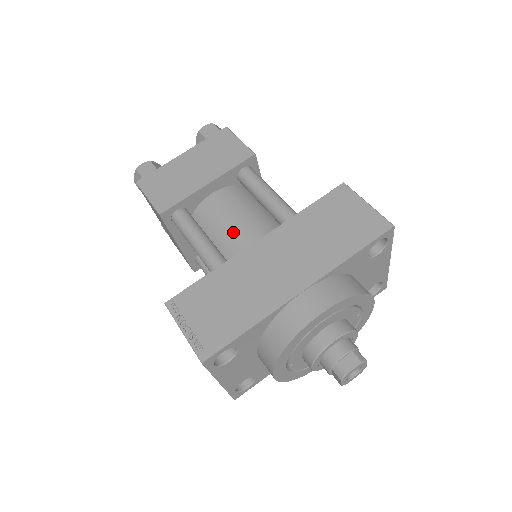
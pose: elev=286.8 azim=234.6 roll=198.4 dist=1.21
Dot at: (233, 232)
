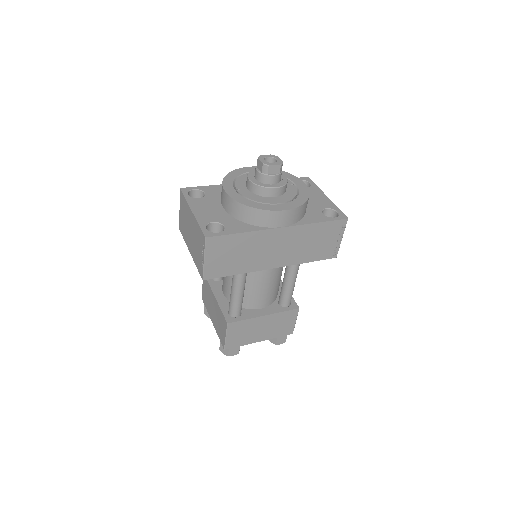
Dot at: occluded
